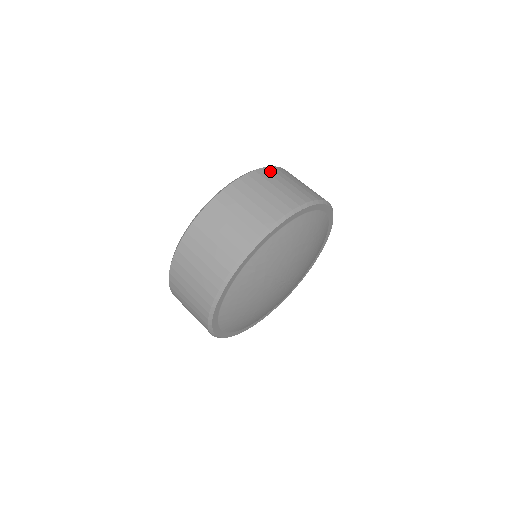
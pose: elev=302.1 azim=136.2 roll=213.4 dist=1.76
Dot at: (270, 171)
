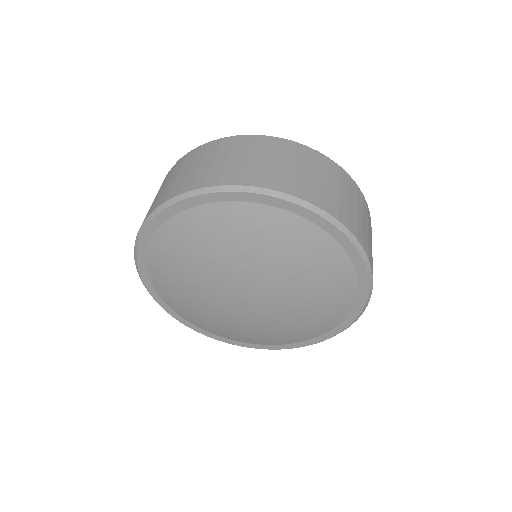
Dot at: (369, 215)
